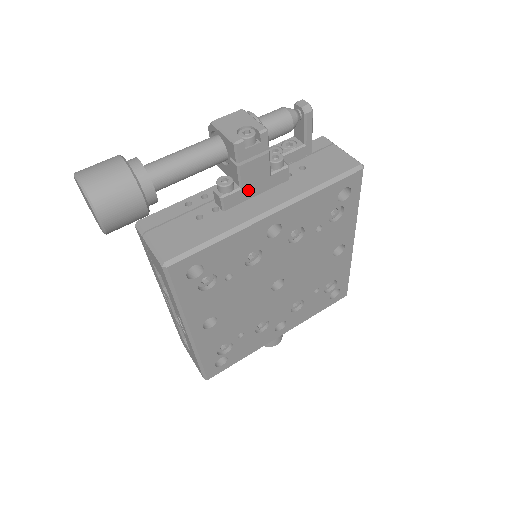
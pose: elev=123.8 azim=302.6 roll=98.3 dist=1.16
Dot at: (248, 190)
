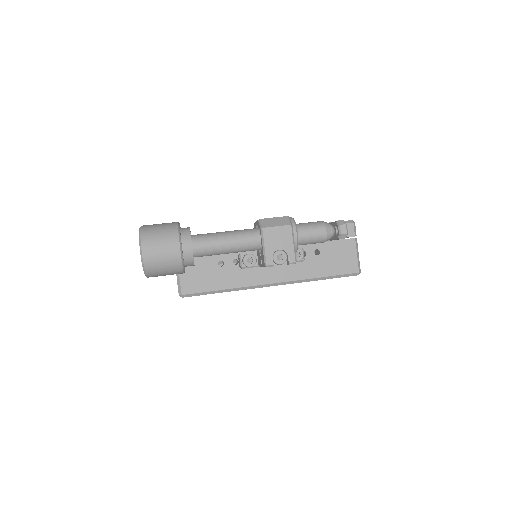
Dot at: occluded
